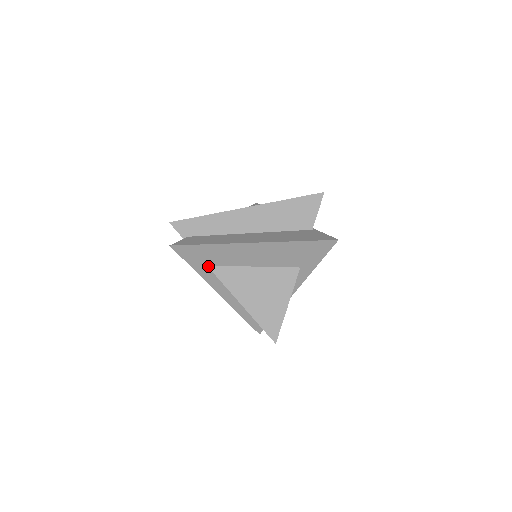
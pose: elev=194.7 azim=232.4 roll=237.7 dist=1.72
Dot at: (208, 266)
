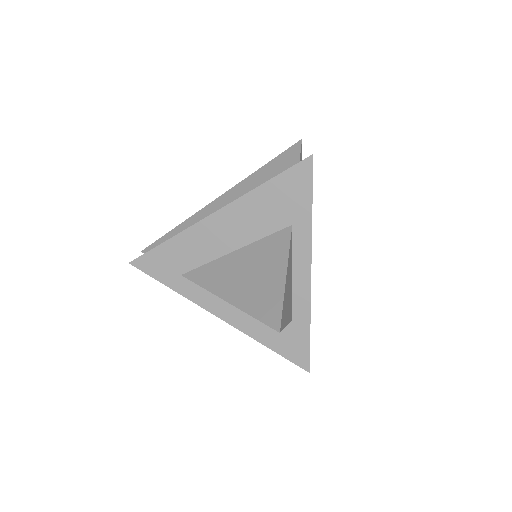
Dot at: (182, 275)
